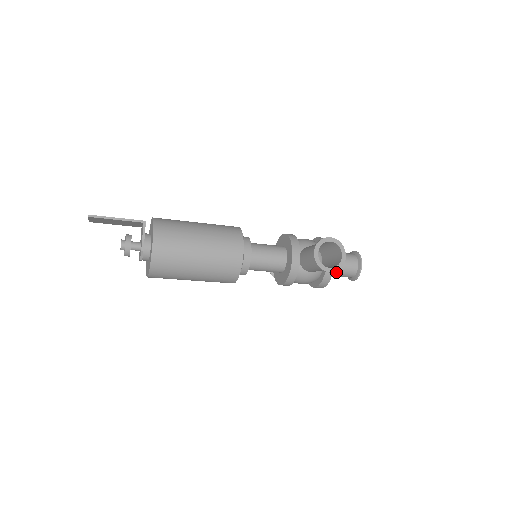
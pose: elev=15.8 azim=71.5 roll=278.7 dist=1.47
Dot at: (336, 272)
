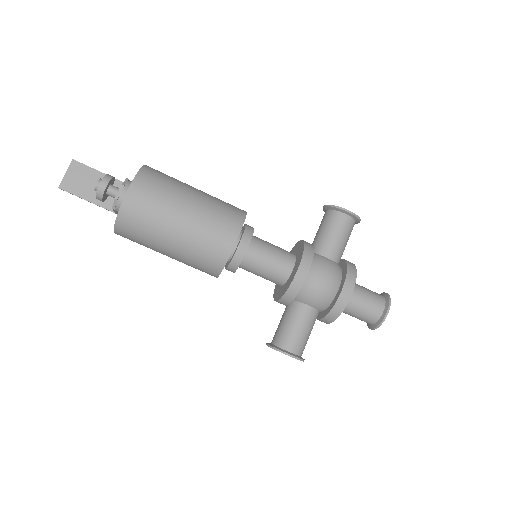
Dot at: (360, 290)
